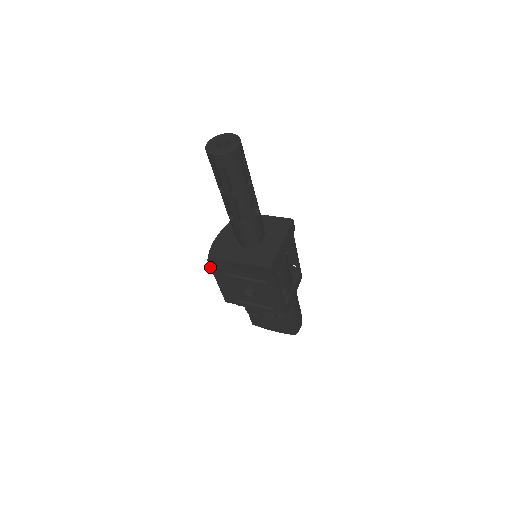
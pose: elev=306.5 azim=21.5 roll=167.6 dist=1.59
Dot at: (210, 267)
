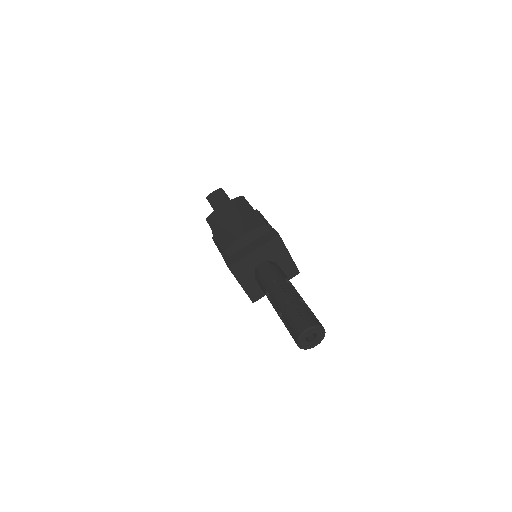
Dot at: (221, 246)
